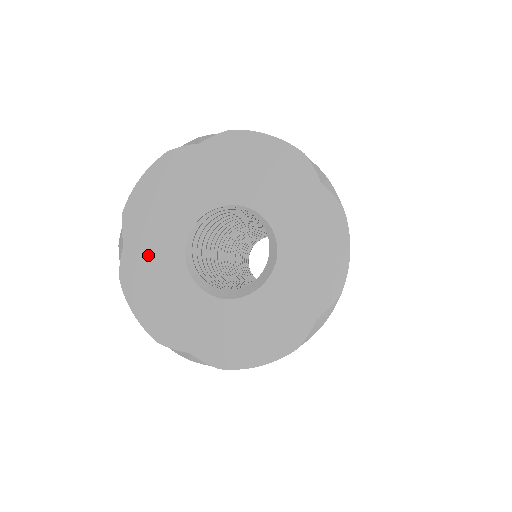
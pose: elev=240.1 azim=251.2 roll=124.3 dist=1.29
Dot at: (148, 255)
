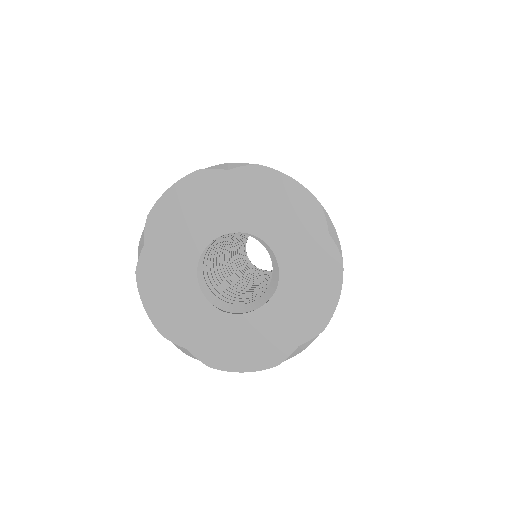
Dot at: (164, 259)
